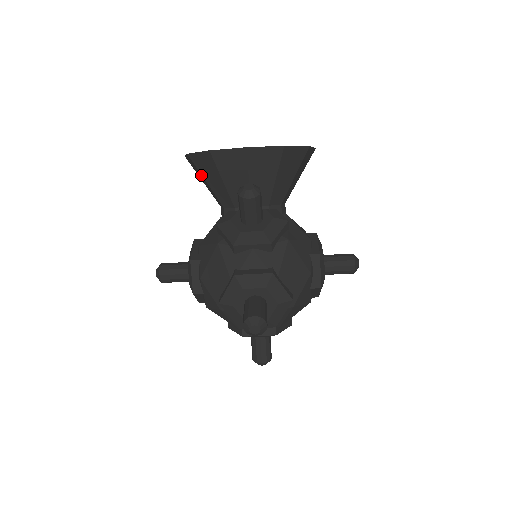
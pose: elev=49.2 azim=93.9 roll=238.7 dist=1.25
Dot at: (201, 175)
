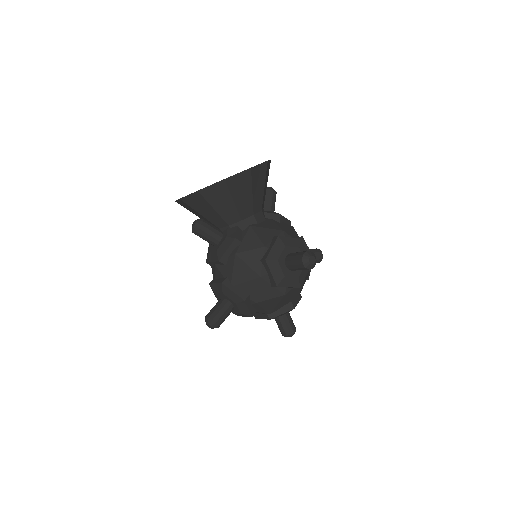
Dot at: occluded
